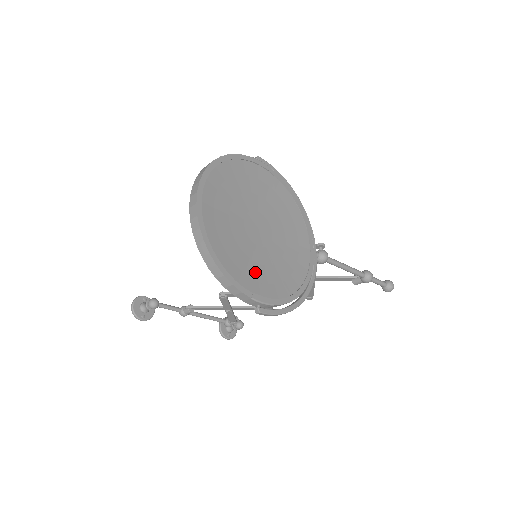
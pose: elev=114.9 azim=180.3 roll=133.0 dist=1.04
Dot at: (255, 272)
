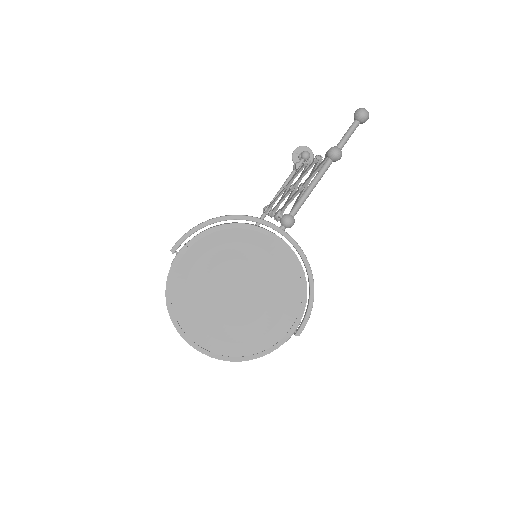
Dot at: (269, 321)
